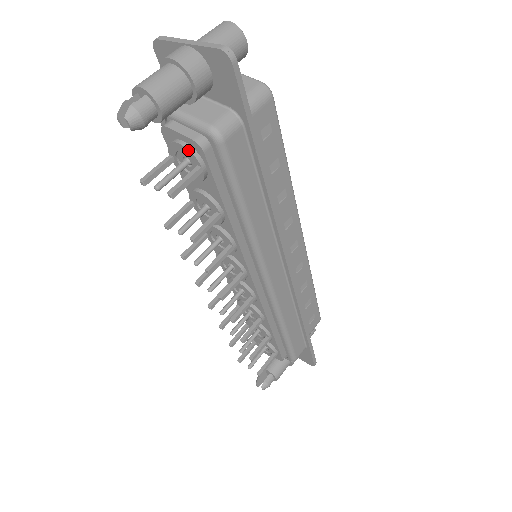
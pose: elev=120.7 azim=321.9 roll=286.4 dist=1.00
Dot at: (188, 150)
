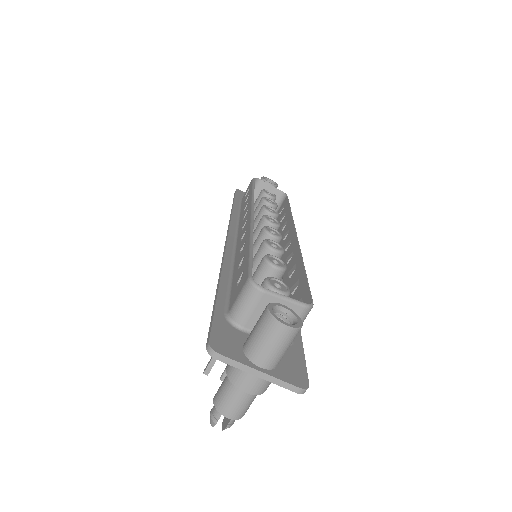
Dot at: occluded
